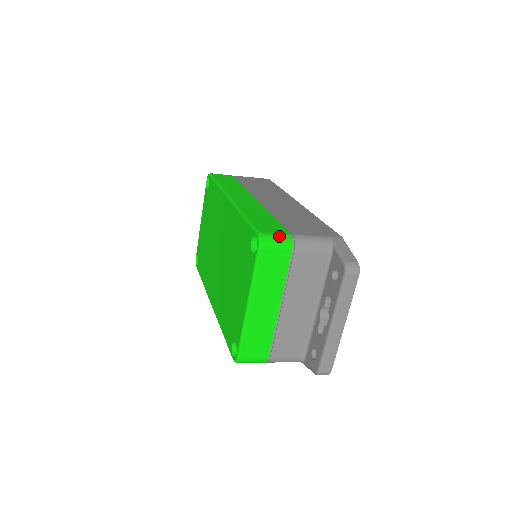
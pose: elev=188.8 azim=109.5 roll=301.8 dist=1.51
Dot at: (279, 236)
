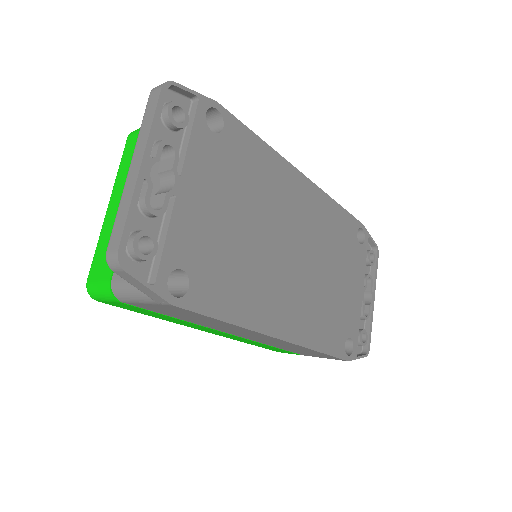
Dot at: occluded
